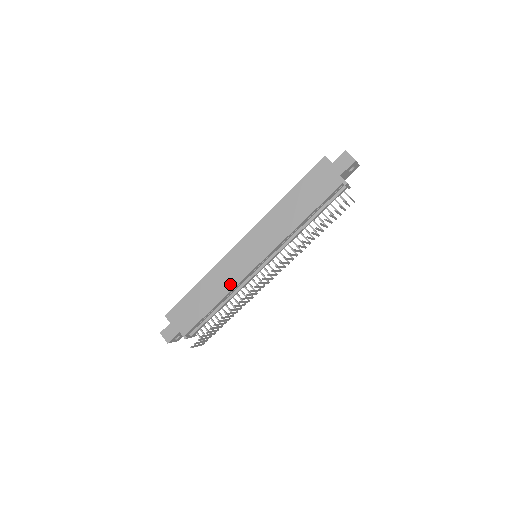
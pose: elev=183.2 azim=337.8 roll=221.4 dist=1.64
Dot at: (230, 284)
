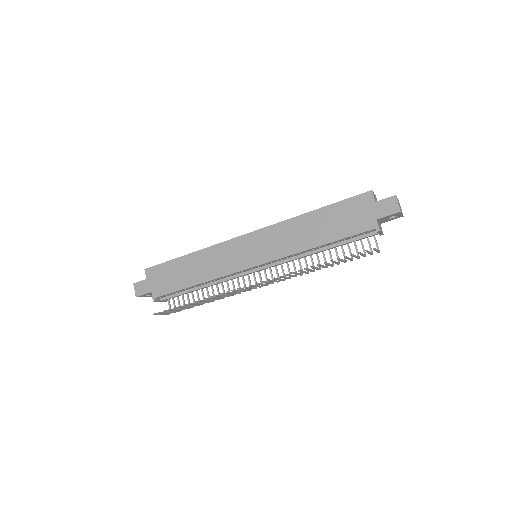
Dot at: (218, 272)
